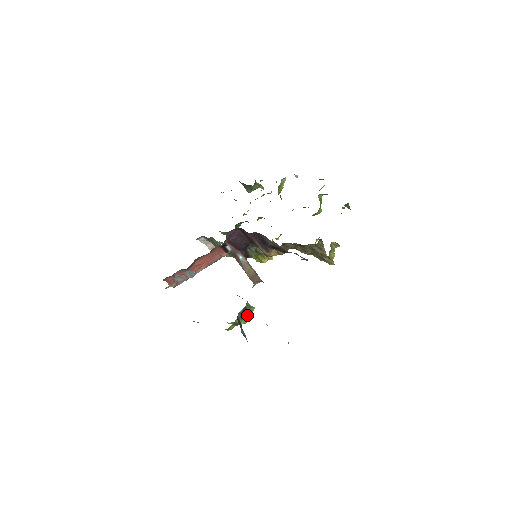
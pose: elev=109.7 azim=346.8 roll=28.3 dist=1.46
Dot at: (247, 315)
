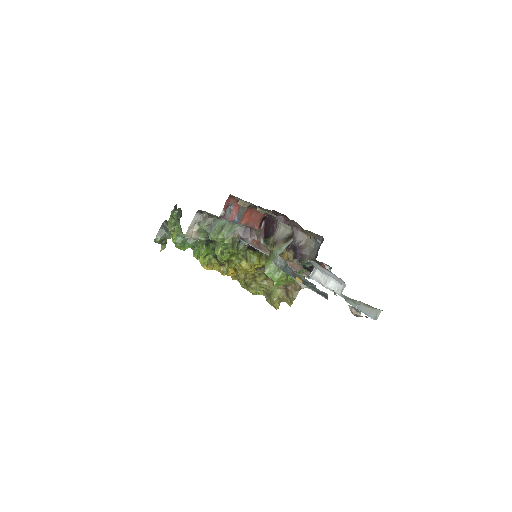
Dot at: occluded
